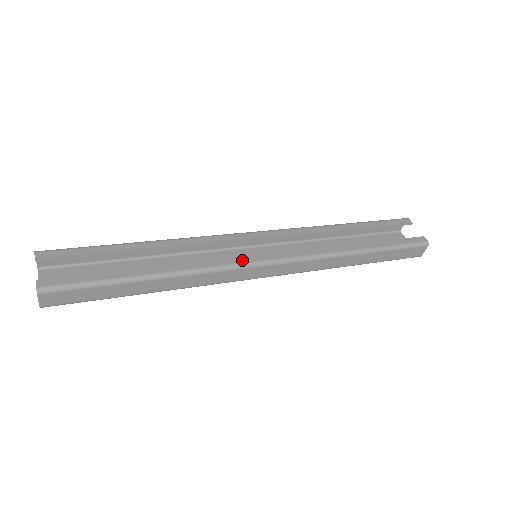
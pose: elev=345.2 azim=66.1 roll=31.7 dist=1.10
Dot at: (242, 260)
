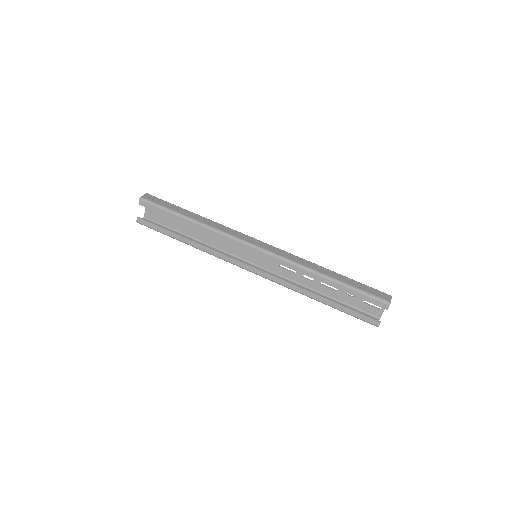
Dot at: (236, 263)
